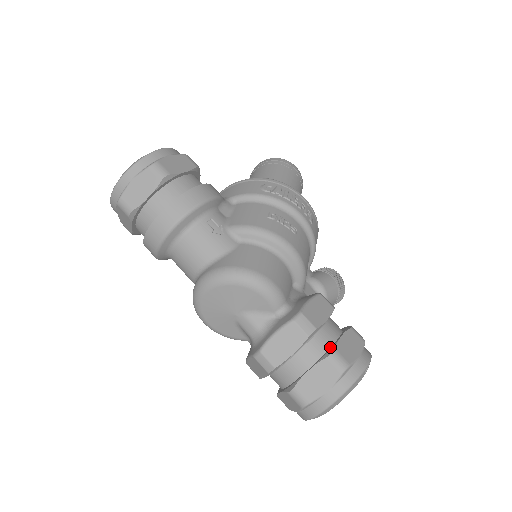
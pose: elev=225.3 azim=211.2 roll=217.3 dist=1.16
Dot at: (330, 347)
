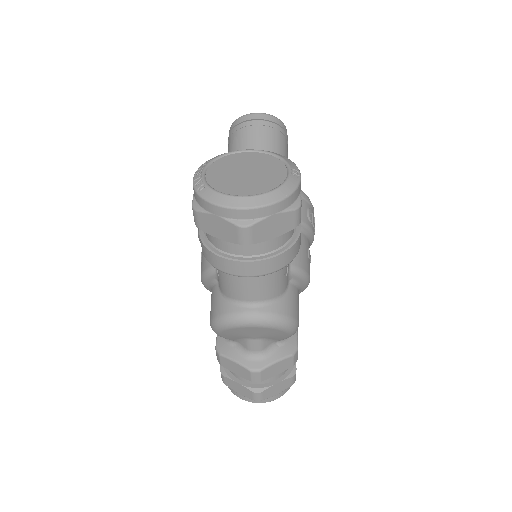
Dot at: occluded
